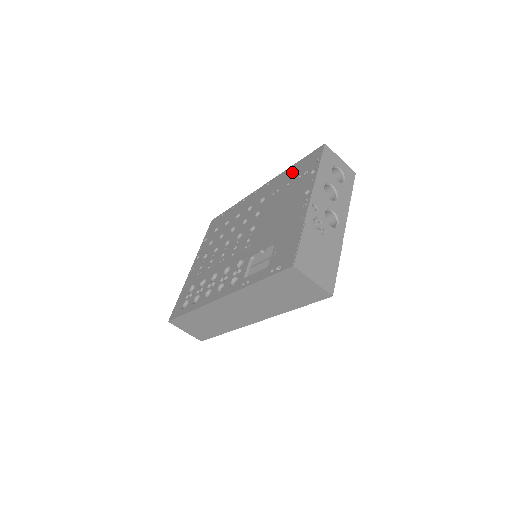
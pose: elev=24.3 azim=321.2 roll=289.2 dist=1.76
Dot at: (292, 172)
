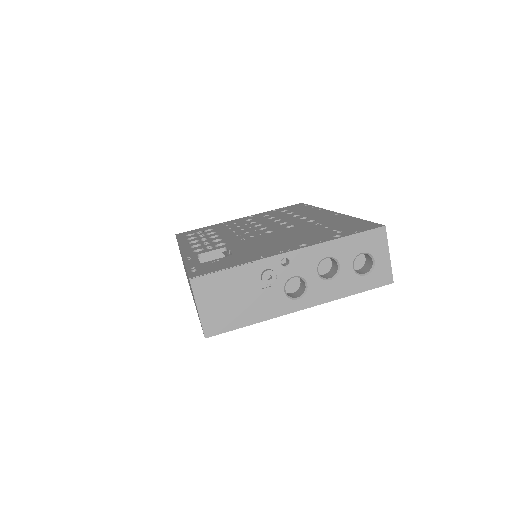
Dot at: (346, 222)
